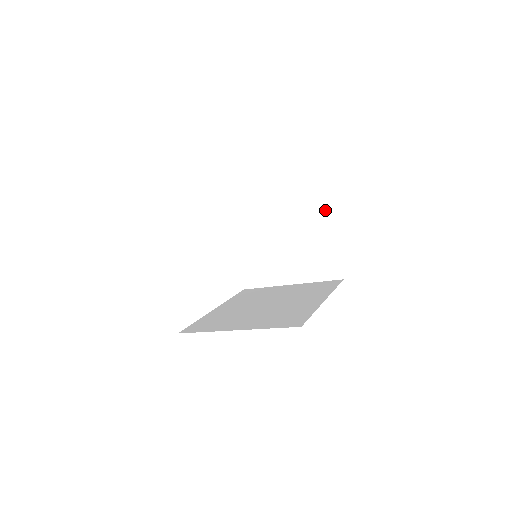
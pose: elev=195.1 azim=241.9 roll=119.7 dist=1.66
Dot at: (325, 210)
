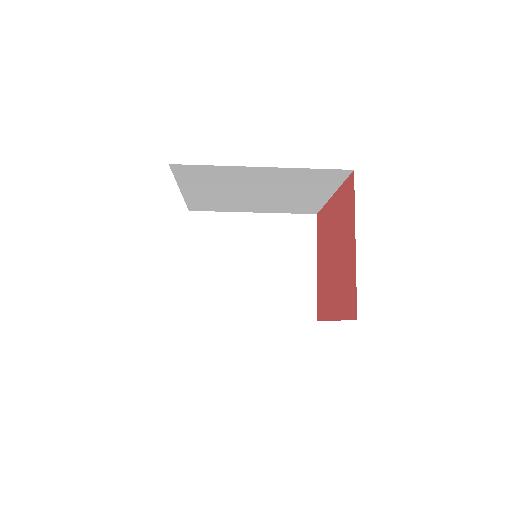
Dot at: (312, 240)
